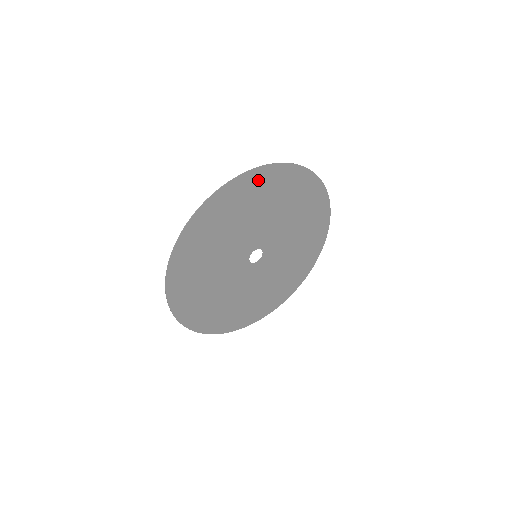
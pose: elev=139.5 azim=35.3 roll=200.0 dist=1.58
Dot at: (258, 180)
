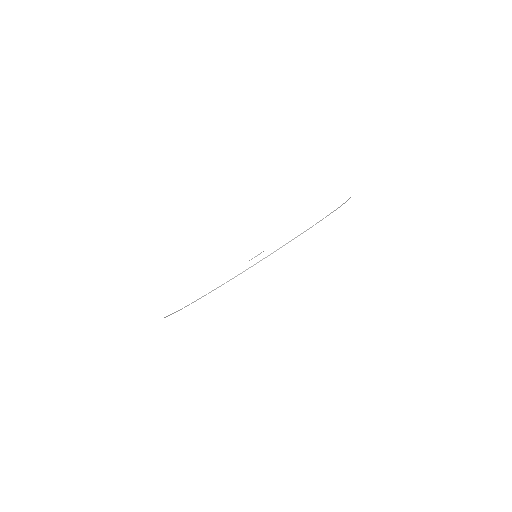
Dot at: occluded
